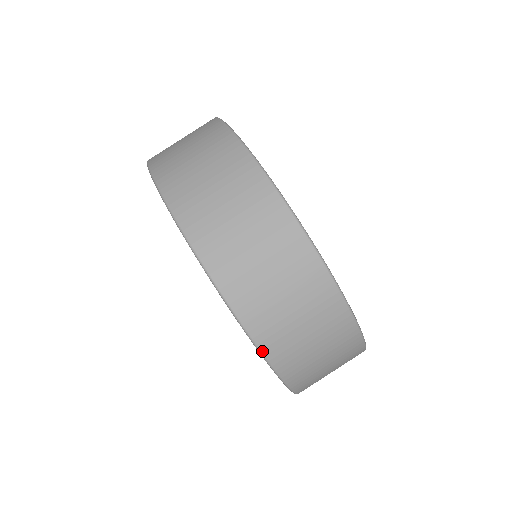
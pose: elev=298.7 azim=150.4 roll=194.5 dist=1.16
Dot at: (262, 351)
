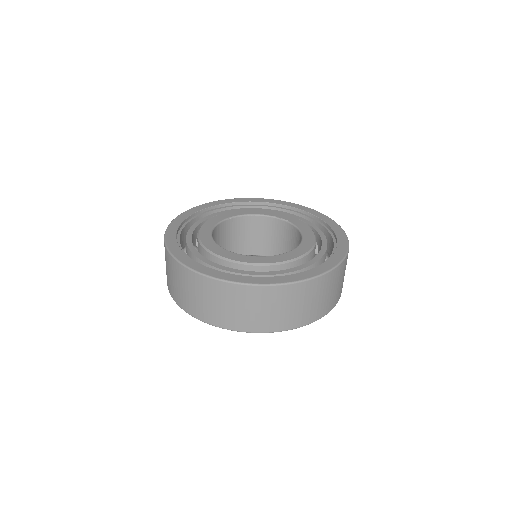
Dot at: occluded
